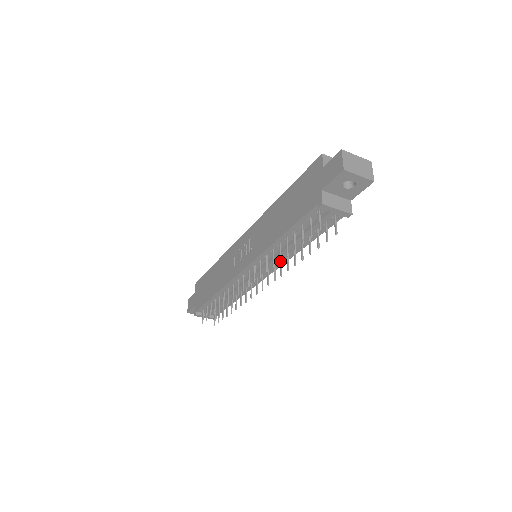
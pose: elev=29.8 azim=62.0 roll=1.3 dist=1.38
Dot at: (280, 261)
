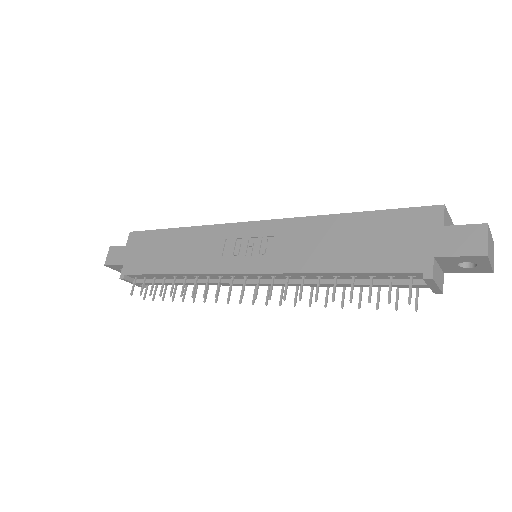
Dot at: (316, 300)
